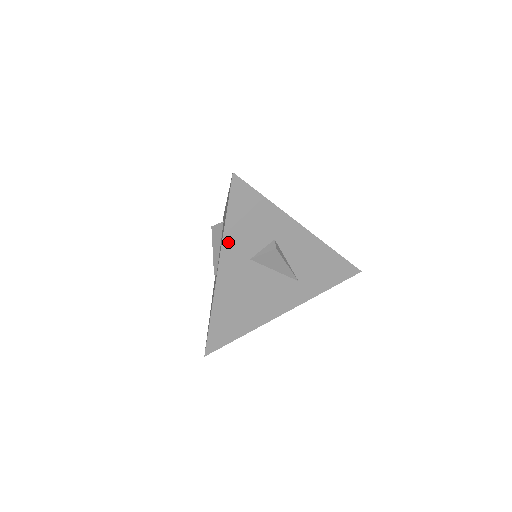
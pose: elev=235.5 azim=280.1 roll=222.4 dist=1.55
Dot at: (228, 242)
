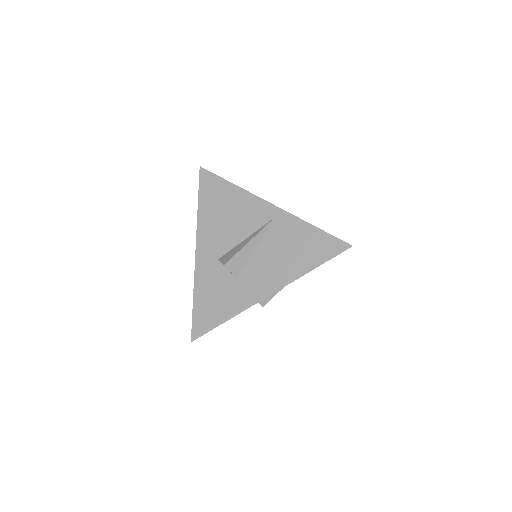
Dot at: occluded
